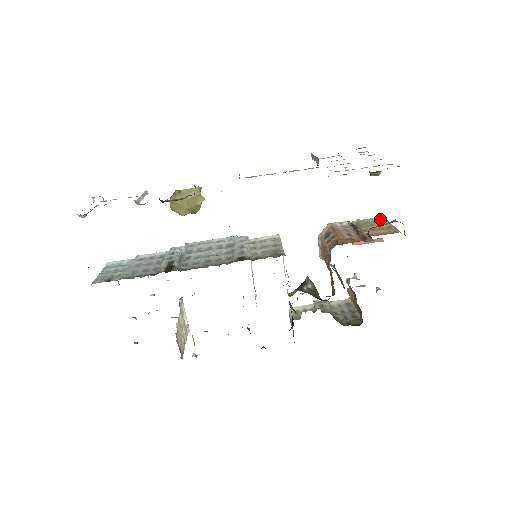
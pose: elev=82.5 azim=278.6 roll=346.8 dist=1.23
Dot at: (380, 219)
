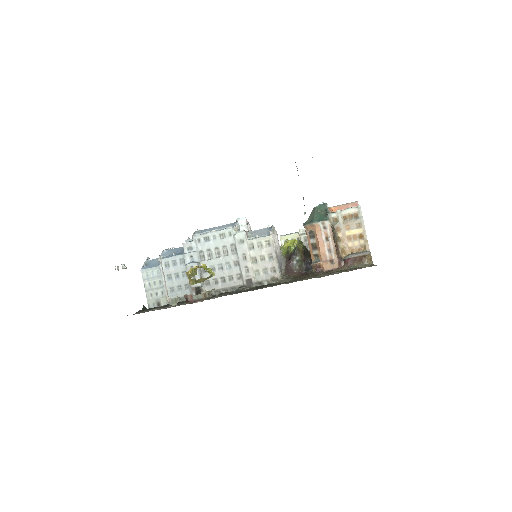
Dot at: (357, 213)
